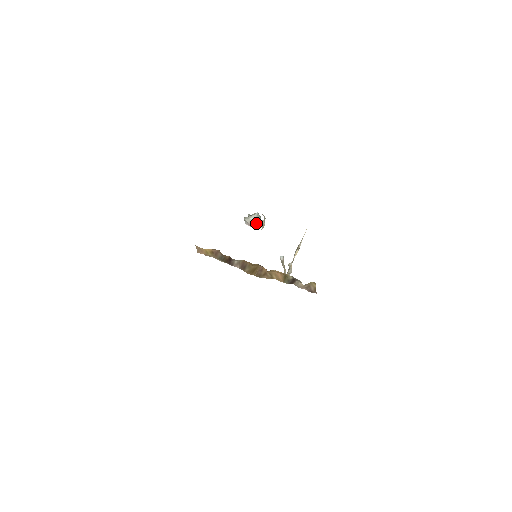
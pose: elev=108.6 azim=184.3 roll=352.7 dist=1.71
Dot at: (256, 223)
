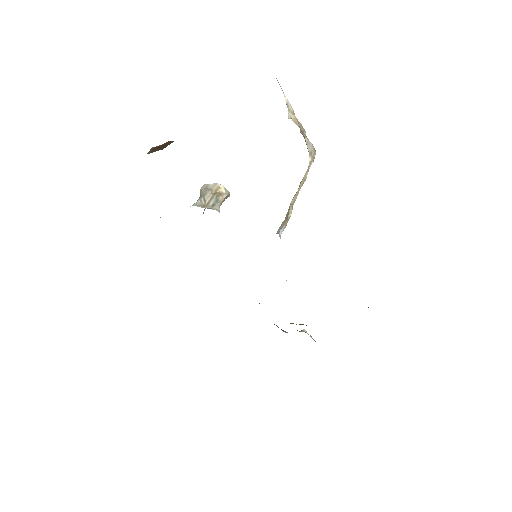
Dot at: occluded
